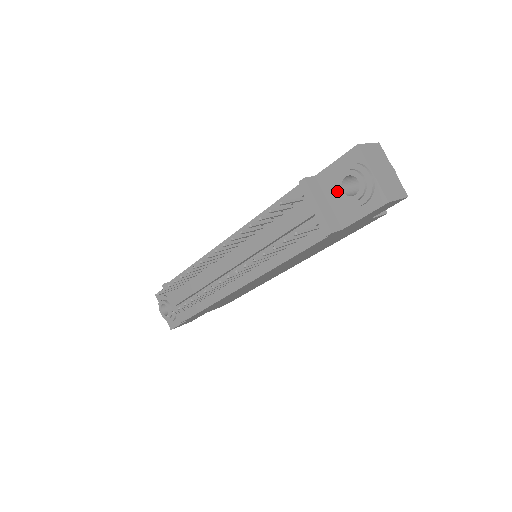
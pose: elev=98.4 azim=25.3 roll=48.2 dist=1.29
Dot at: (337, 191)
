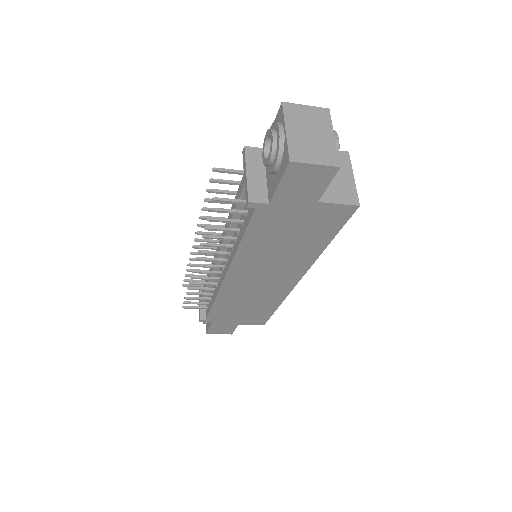
Dot at: occluded
